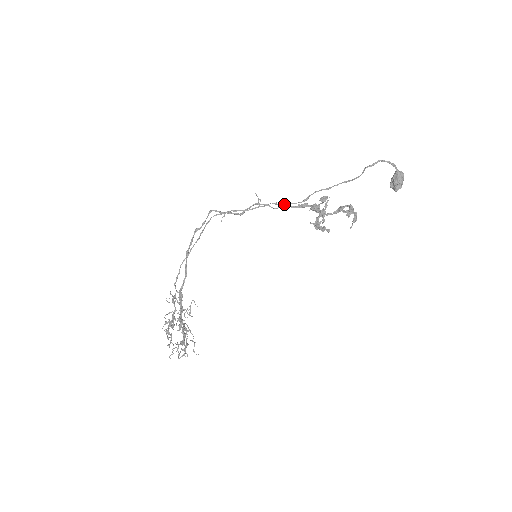
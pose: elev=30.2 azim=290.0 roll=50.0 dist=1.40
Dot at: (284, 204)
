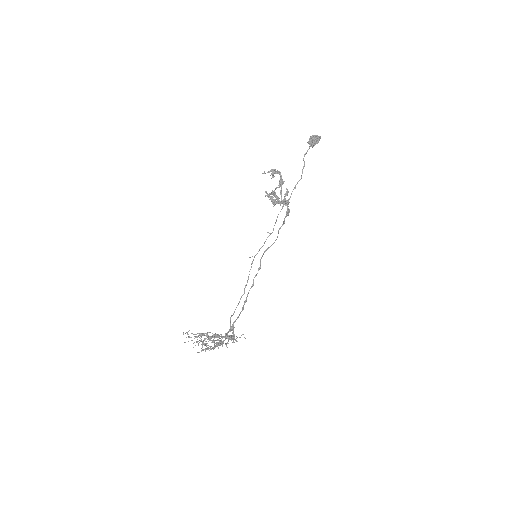
Dot at: (276, 220)
